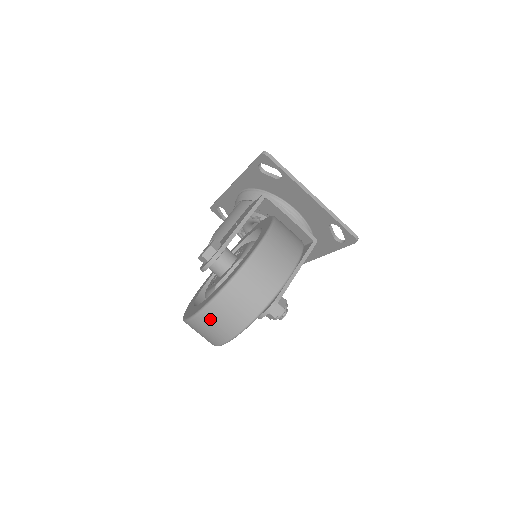
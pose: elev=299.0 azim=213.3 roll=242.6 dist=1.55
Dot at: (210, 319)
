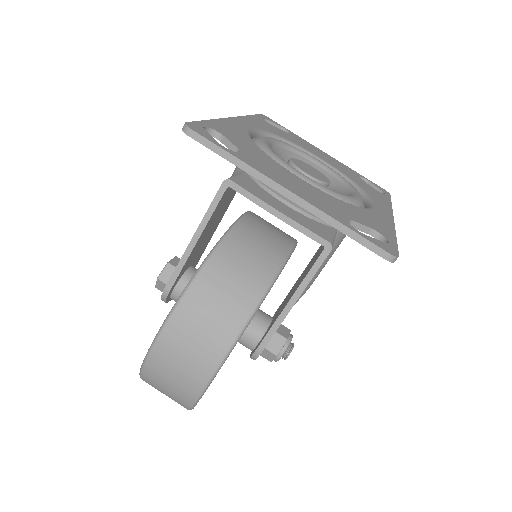
Dot at: occluded
